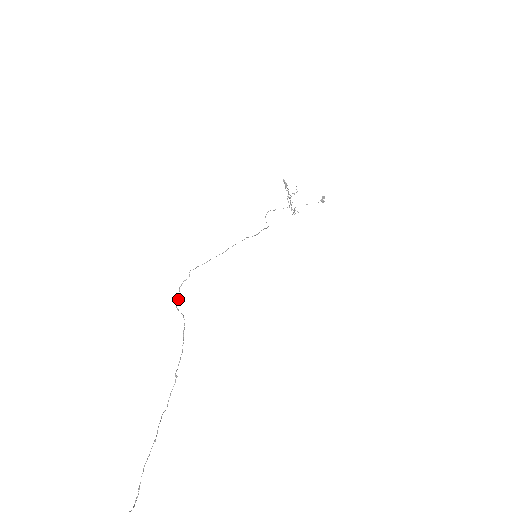
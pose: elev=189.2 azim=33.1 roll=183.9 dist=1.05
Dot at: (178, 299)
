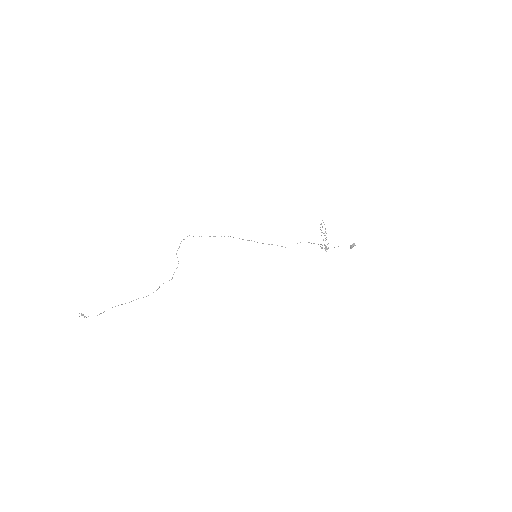
Dot at: occluded
